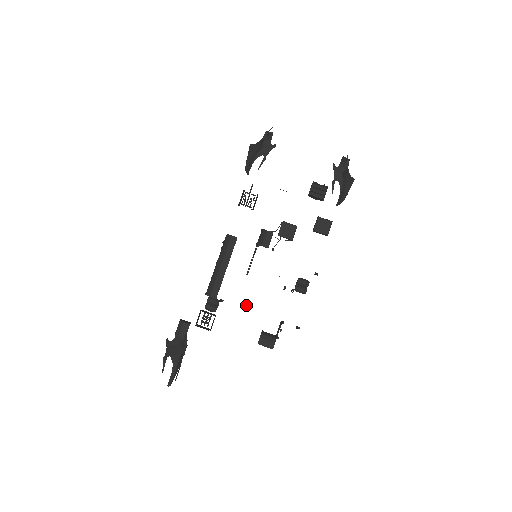
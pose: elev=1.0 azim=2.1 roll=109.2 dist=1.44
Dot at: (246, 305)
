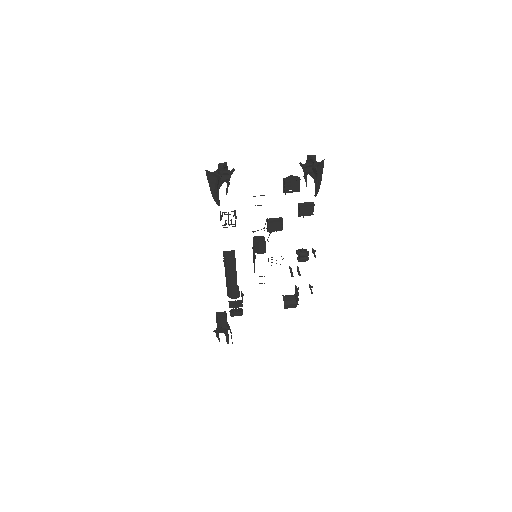
Dot at: (262, 283)
